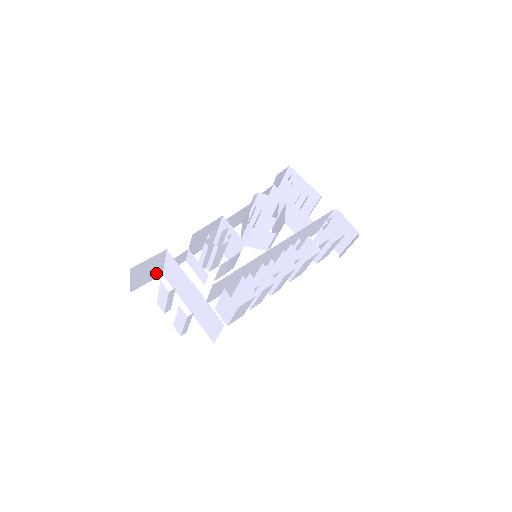
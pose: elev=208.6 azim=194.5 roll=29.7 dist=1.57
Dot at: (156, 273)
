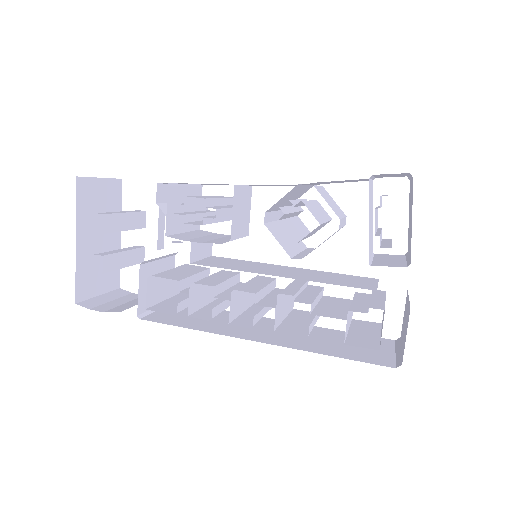
Dot at: occluded
